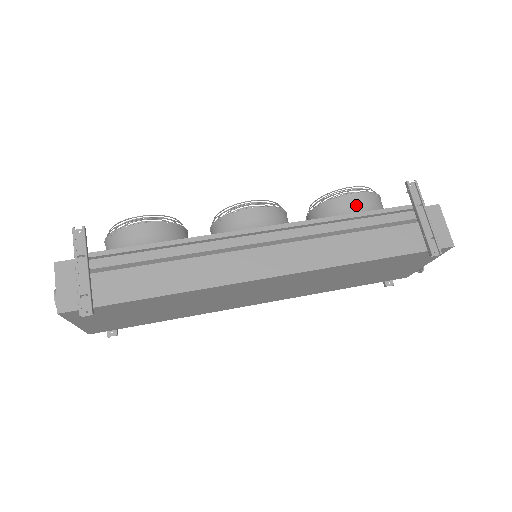
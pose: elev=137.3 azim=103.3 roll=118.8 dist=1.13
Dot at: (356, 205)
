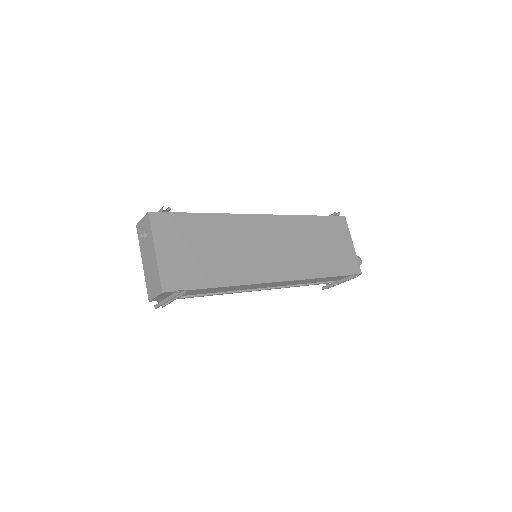
Dot at: occluded
